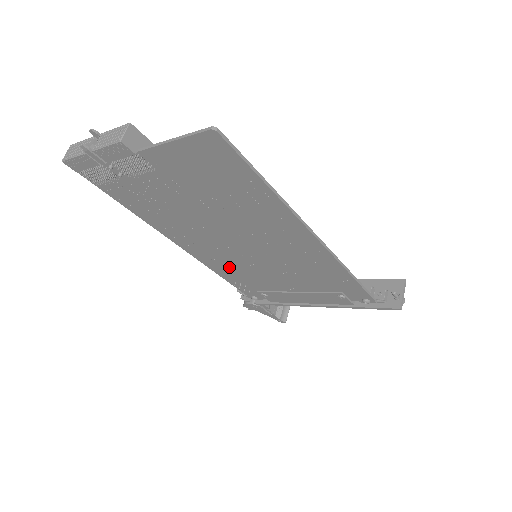
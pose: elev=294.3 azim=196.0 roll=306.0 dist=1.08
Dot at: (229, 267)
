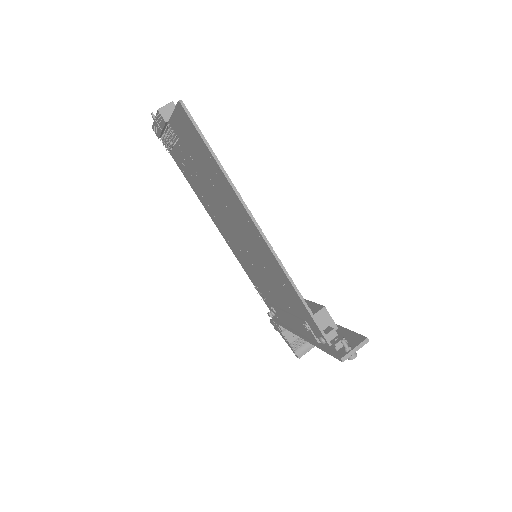
Dot at: (246, 264)
